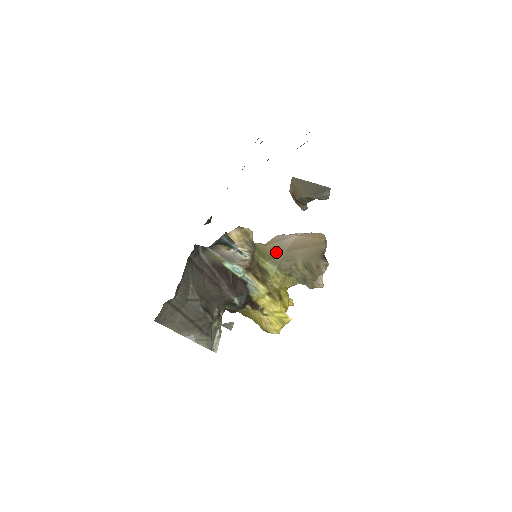
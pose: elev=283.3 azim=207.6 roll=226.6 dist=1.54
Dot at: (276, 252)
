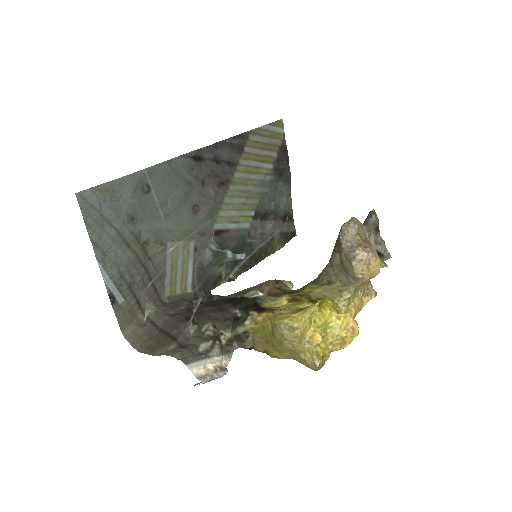
Dot at: occluded
